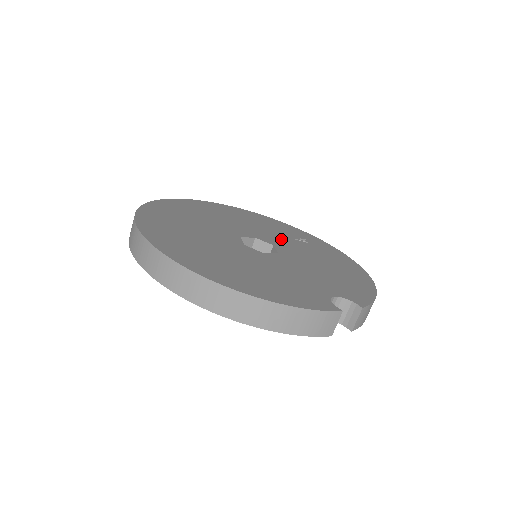
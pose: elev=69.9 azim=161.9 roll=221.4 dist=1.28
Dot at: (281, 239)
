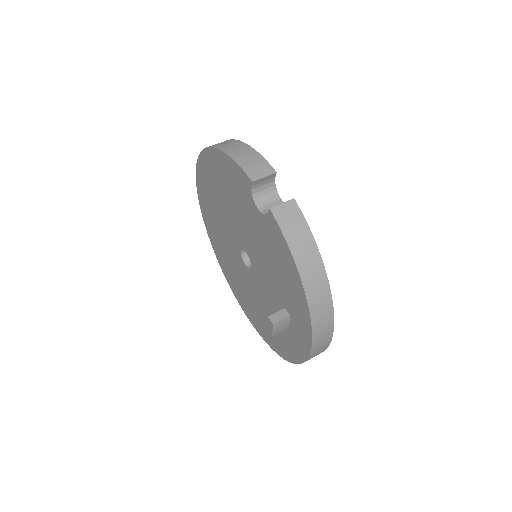
Dot at: occluded
